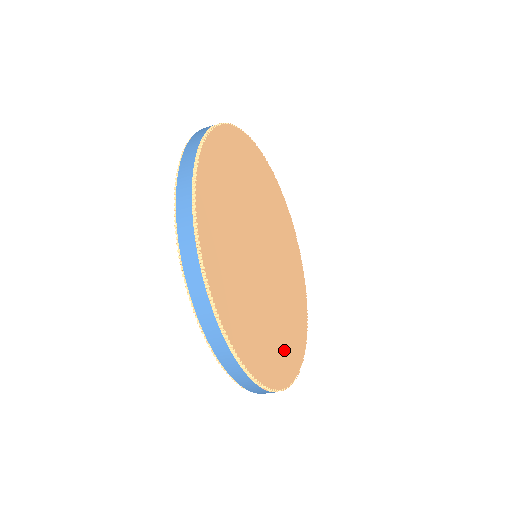
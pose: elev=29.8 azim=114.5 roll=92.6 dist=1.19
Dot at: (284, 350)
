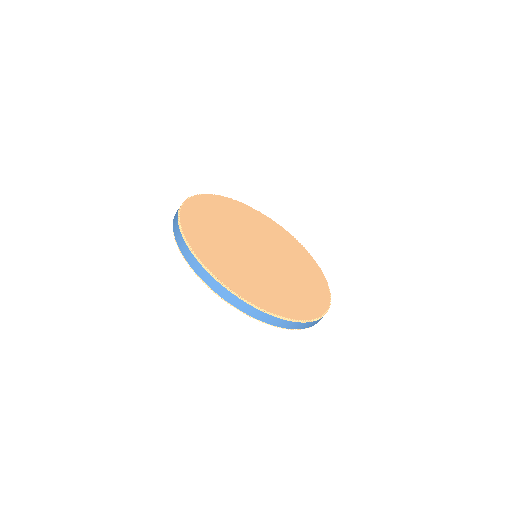
Dot at: (270, 296)
